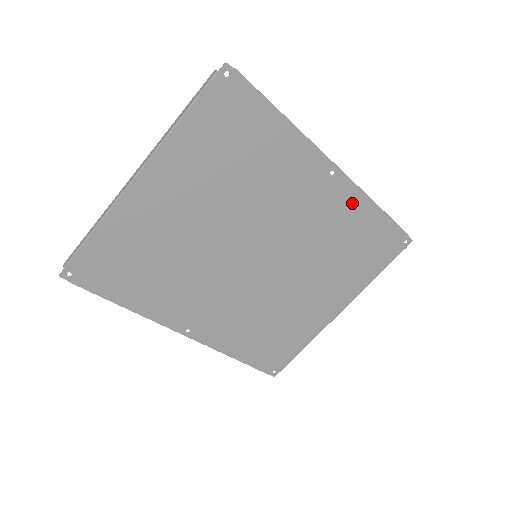
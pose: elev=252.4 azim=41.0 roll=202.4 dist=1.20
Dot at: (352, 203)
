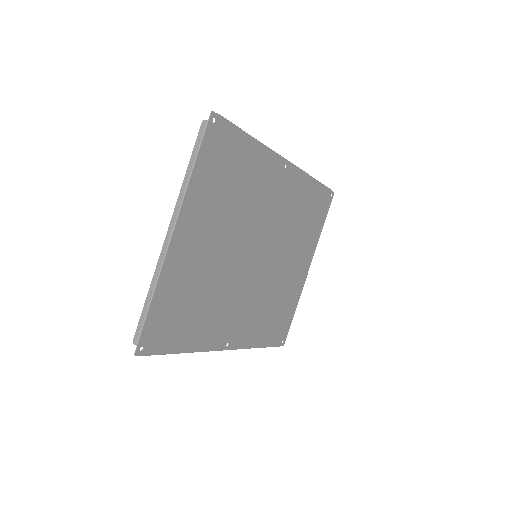
Dot at: (300, 183)
